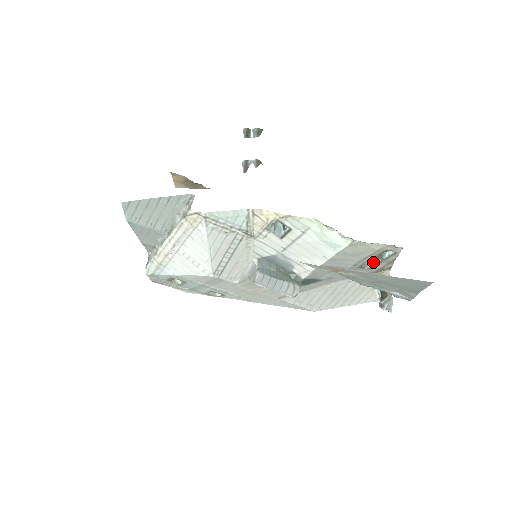
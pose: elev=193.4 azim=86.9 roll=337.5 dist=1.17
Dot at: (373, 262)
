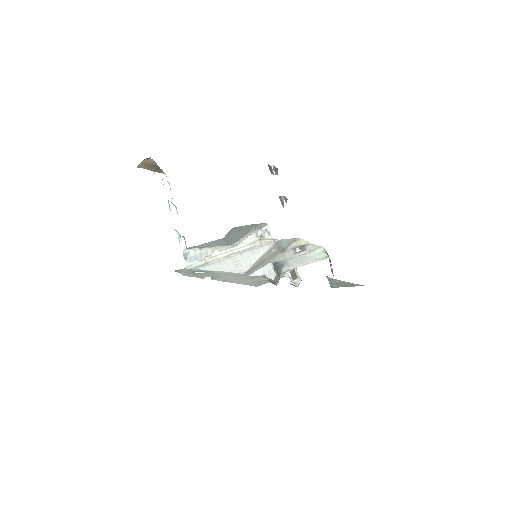
Dot at: occluded
